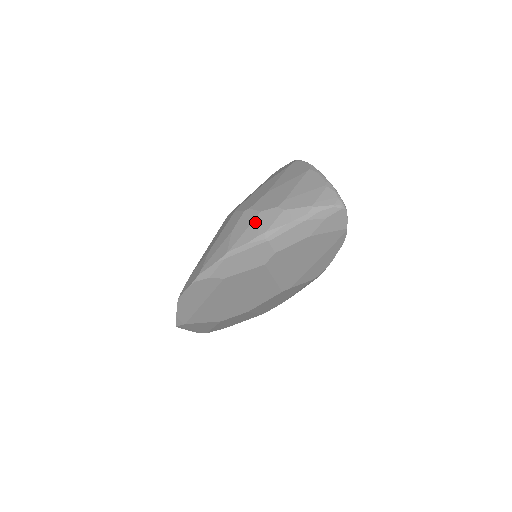
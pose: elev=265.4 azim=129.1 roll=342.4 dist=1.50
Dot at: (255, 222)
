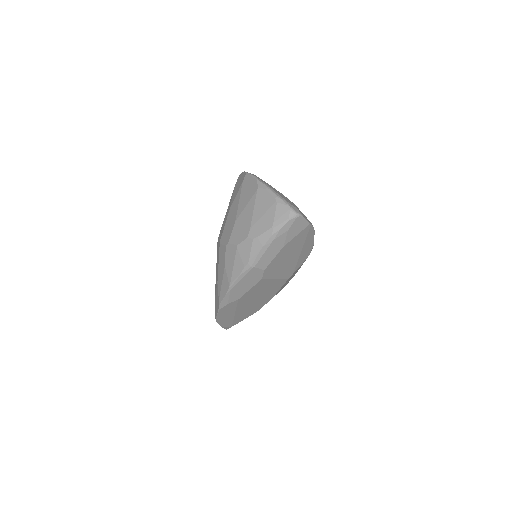
Dot at: (237, 256)
